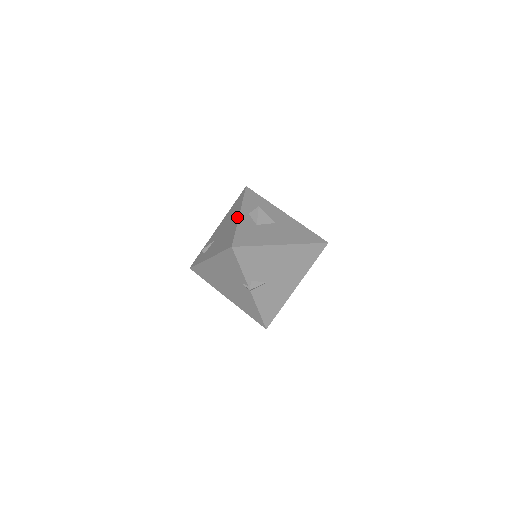
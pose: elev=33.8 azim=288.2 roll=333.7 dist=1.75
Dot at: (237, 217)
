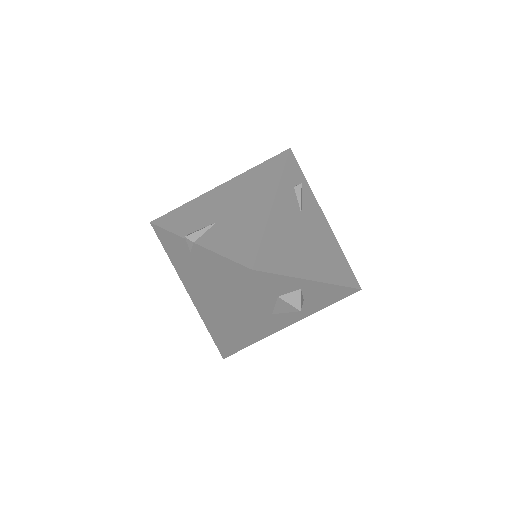
Dot at: occluded
